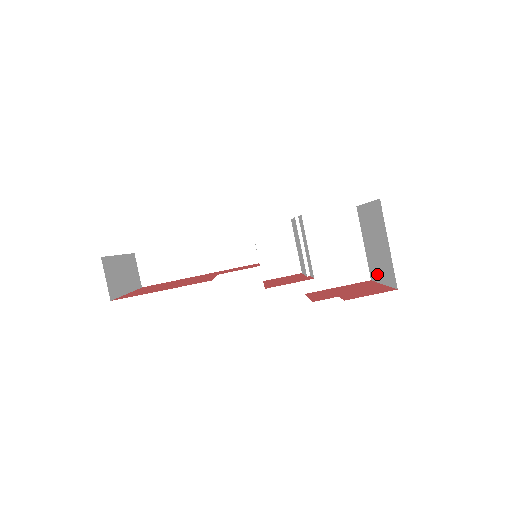
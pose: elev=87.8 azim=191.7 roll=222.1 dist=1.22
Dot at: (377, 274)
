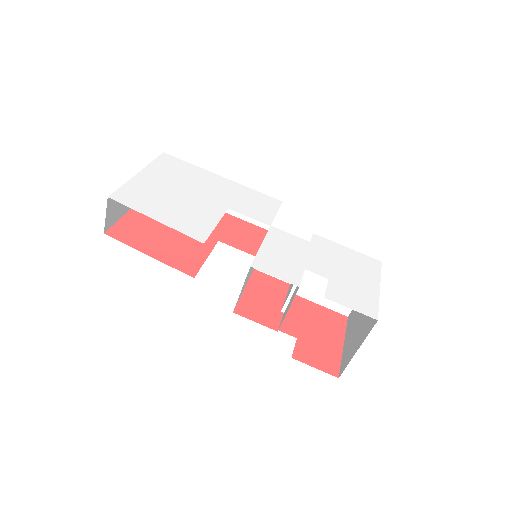
Dot at: (348, 330)
